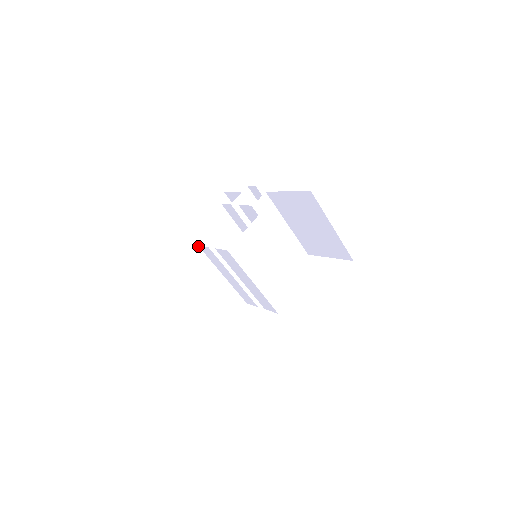
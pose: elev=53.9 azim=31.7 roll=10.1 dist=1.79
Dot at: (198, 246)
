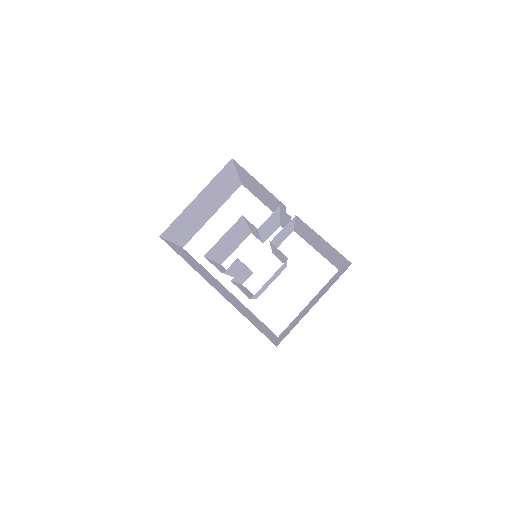
Dot at: (187, 216)
